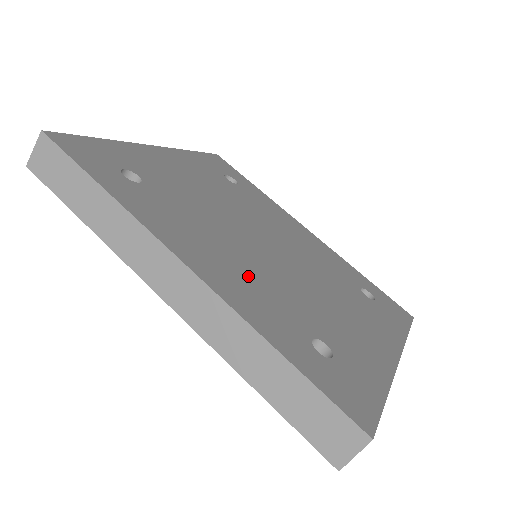
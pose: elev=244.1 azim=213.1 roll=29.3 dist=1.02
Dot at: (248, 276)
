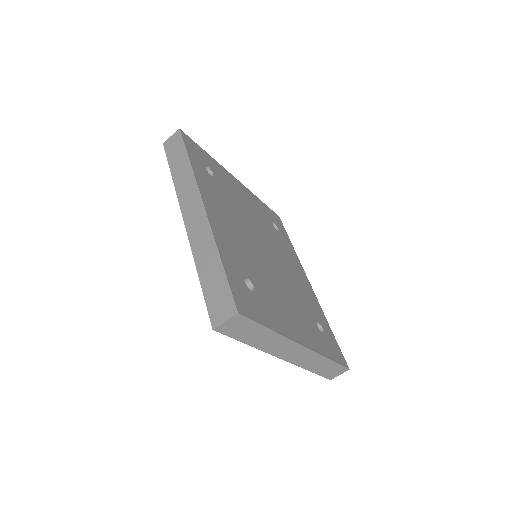
Dot at: (235, 238)
